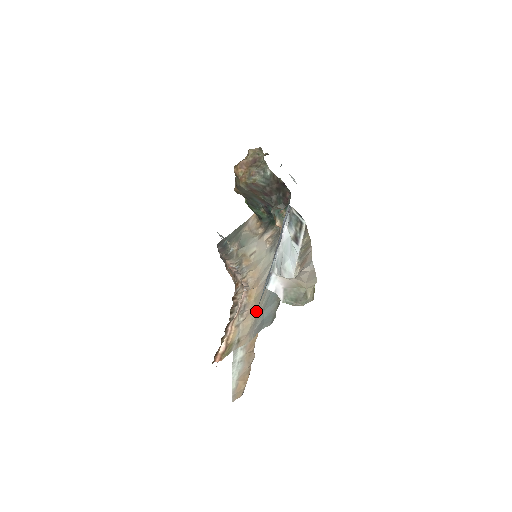
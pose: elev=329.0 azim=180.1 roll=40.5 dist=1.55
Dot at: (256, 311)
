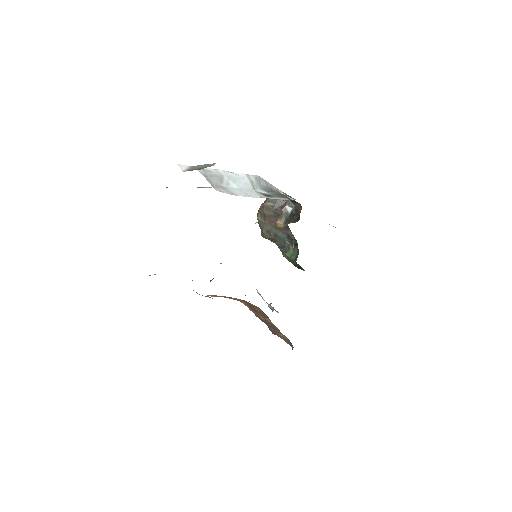
Dot at: occluded
